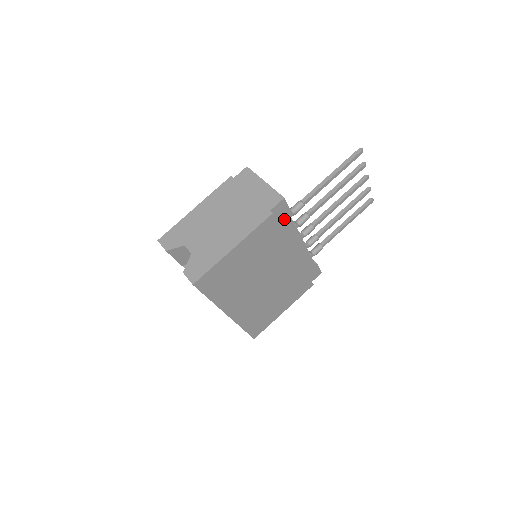
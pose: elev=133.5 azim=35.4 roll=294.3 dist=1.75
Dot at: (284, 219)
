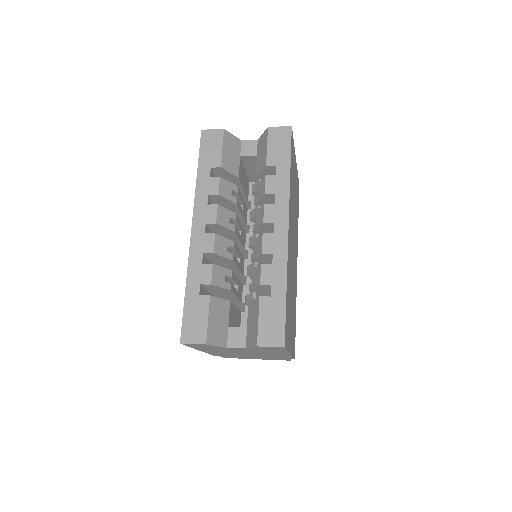
Dot at: occluded
